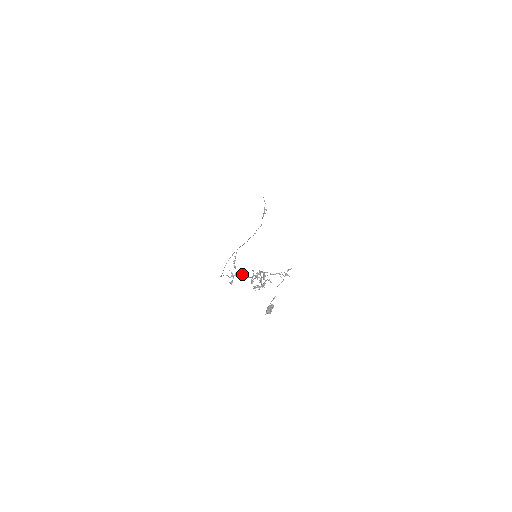
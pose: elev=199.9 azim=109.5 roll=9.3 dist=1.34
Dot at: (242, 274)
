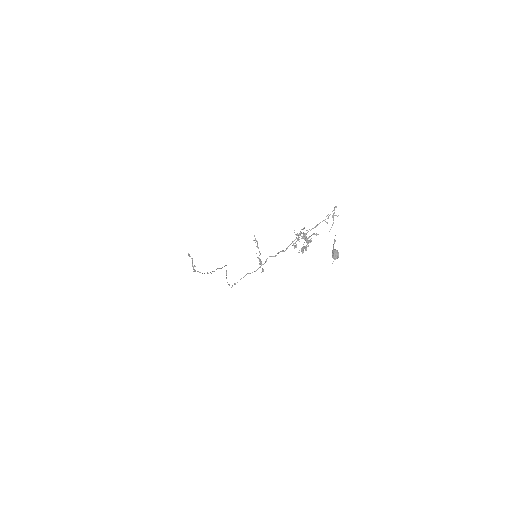
Dot at: (271, 256)
